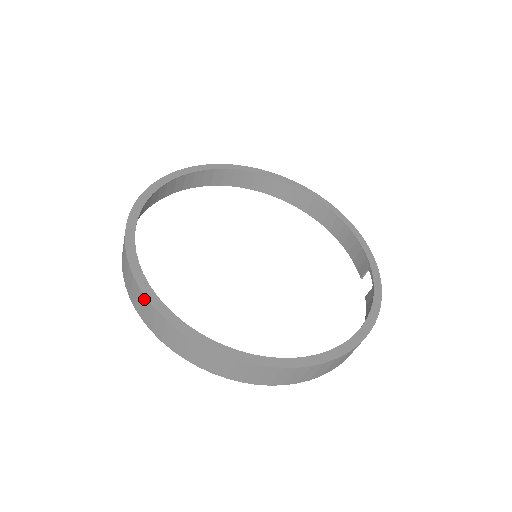
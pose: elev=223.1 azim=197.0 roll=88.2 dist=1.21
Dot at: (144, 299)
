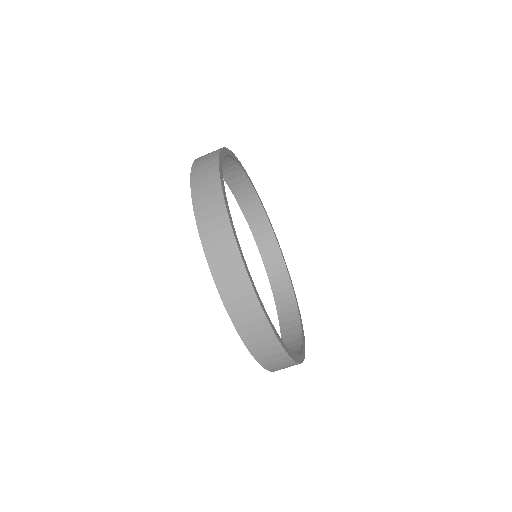
Dot at: (216, 154)
